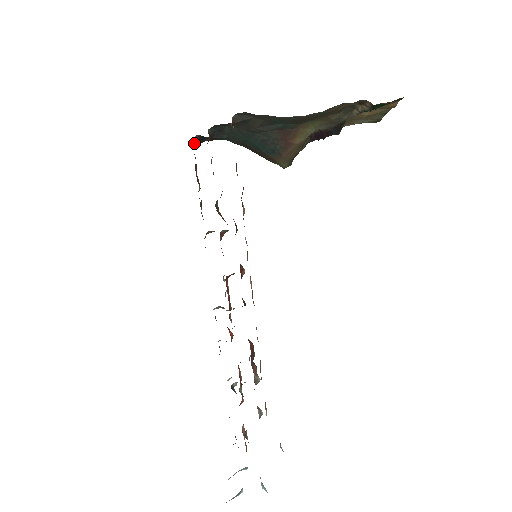
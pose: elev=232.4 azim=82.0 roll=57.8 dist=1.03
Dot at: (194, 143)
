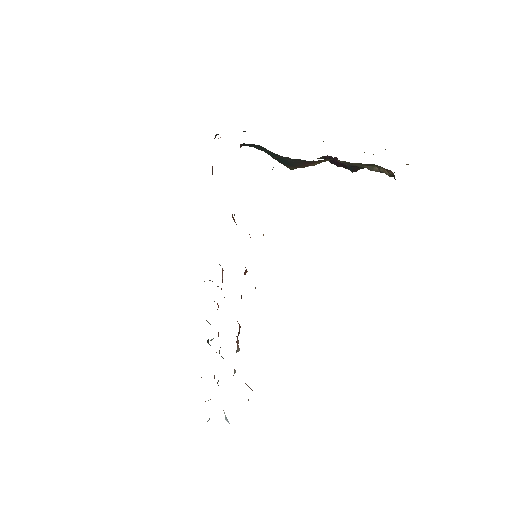
Dot at: occluded
